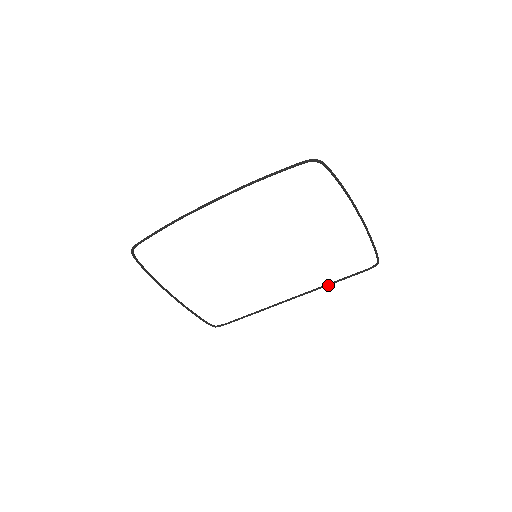
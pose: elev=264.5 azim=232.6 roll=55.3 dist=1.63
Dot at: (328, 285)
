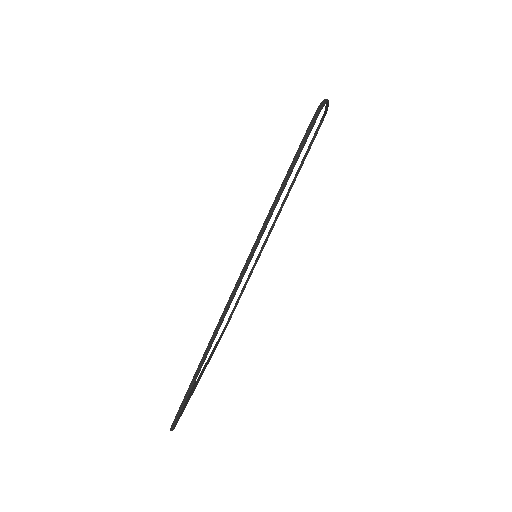
Dot at: occluded
